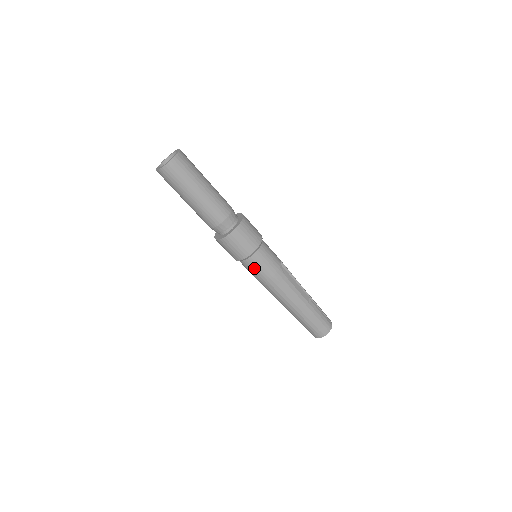
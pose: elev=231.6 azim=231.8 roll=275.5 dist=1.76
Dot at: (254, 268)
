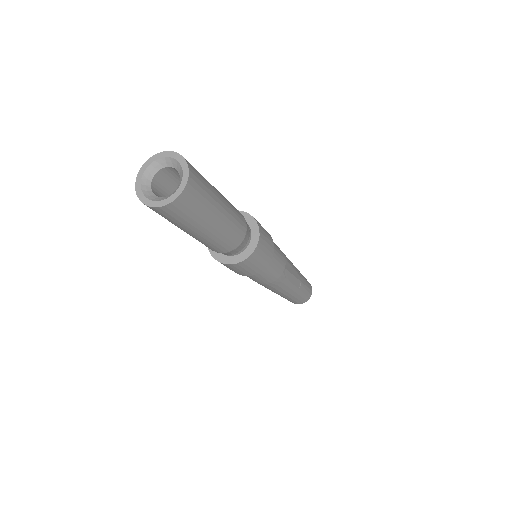
Dot at: (251, 277)
